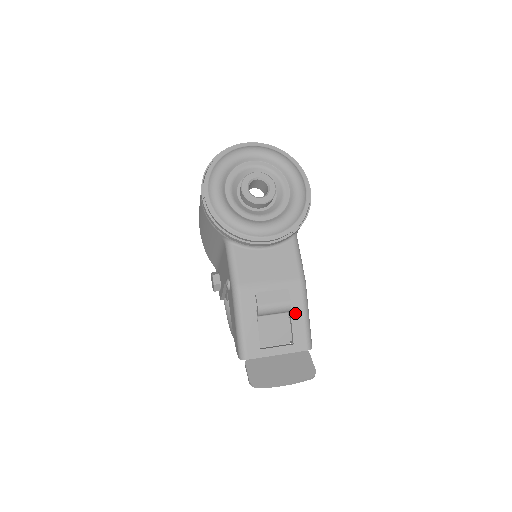
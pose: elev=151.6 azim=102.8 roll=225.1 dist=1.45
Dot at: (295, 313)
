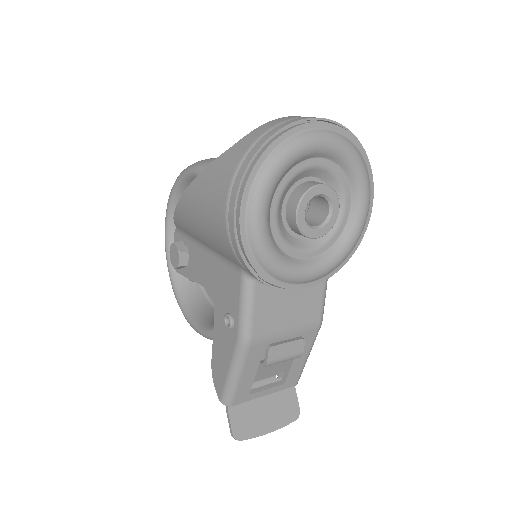
Dot at: occluded
